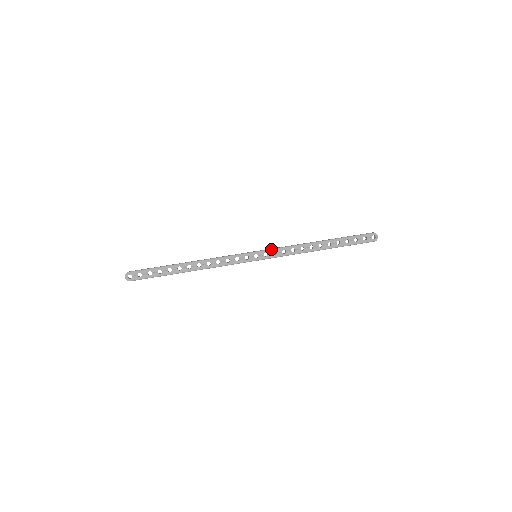
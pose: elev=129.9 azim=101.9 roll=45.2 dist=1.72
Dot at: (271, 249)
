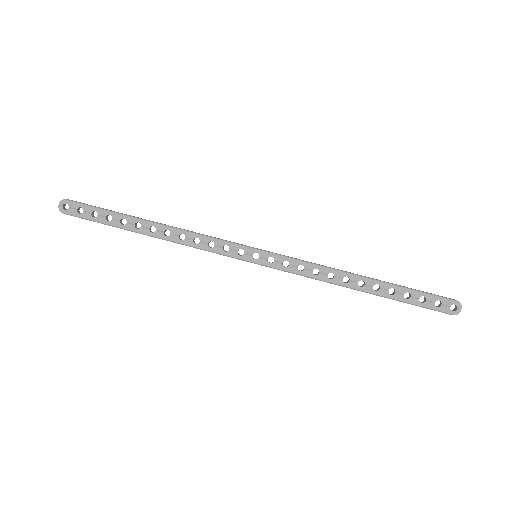
Dot at: (282, 255)
